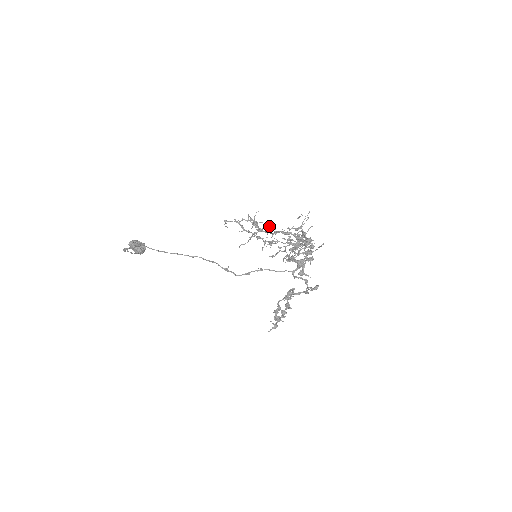
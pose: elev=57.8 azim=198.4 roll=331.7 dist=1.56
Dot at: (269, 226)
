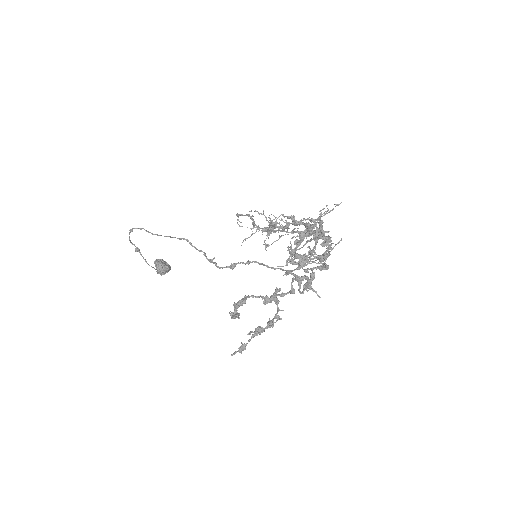
Dot at: occluded
